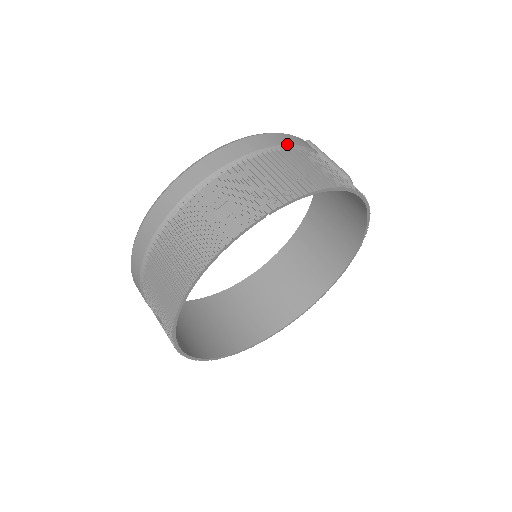
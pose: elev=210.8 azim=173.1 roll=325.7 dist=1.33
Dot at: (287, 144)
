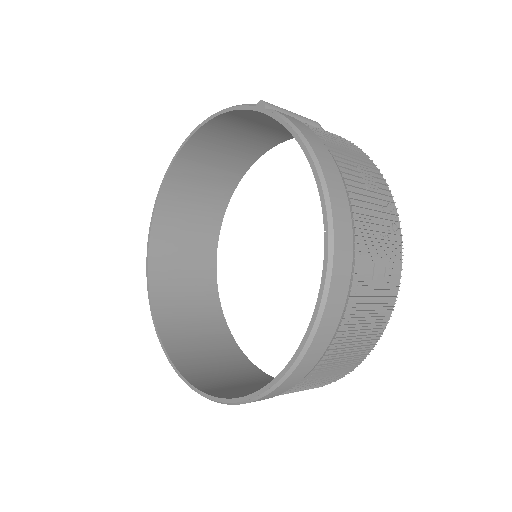
Dot at: (325, 146)
